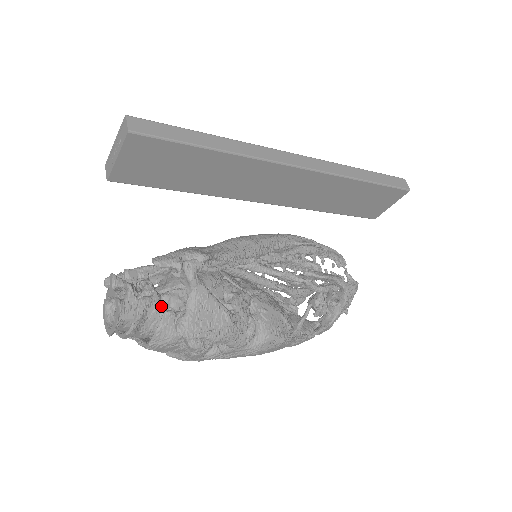
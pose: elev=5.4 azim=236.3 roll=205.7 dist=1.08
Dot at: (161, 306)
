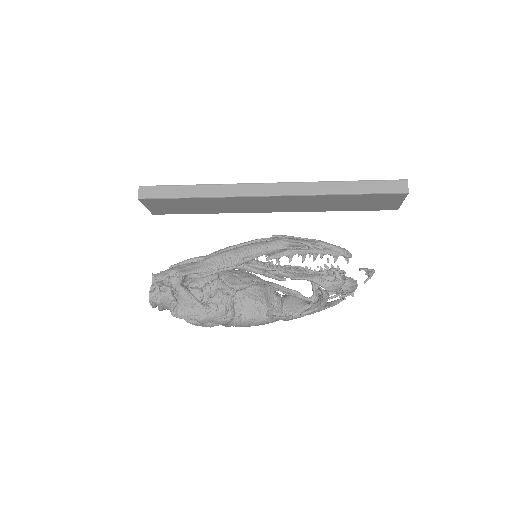
Dot at: (171, 297)
